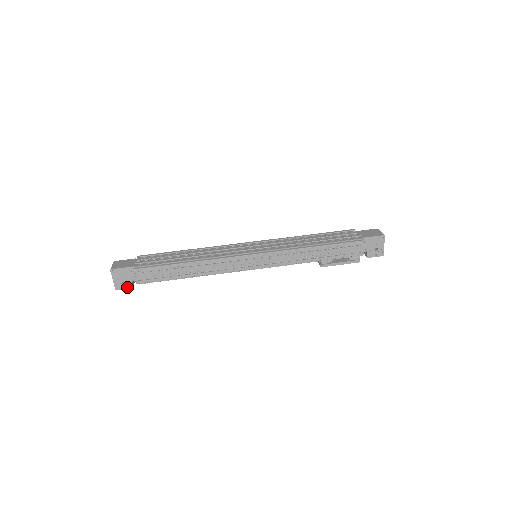
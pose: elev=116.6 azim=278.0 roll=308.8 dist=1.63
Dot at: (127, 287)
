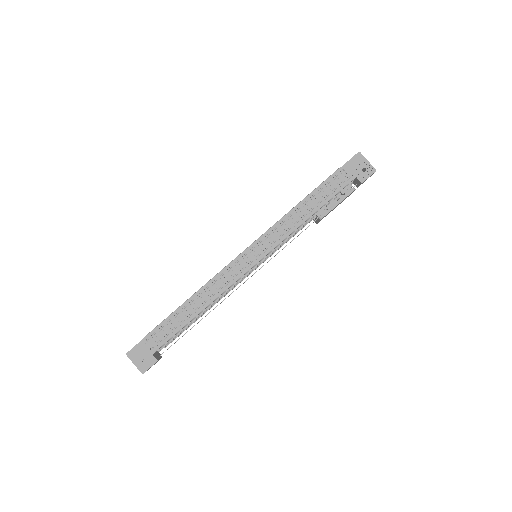
Dot at: (151, 364)
